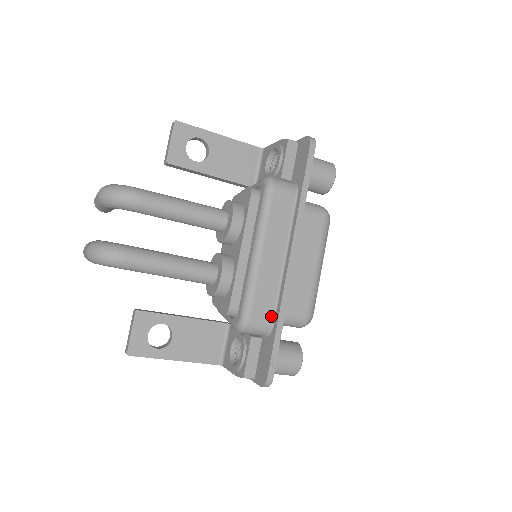
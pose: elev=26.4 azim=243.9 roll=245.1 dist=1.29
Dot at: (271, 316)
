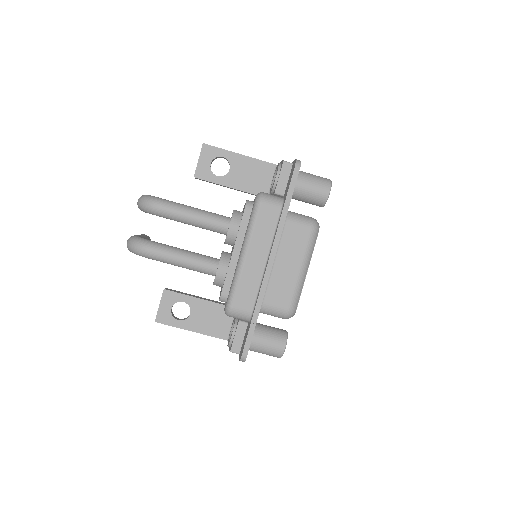
Dot at: (251, 306)
